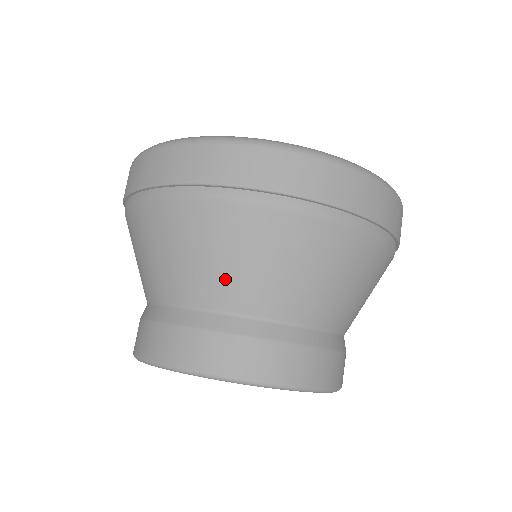
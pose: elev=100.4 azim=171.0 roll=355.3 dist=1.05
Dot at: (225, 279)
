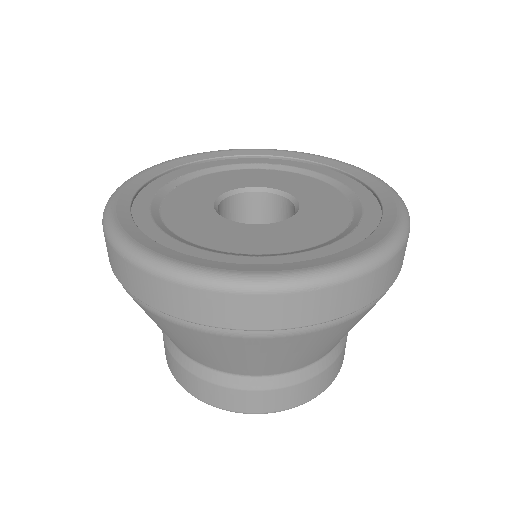
Dot at: occluded
